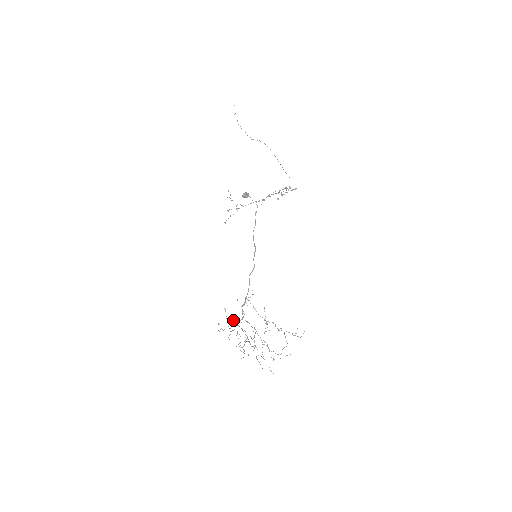
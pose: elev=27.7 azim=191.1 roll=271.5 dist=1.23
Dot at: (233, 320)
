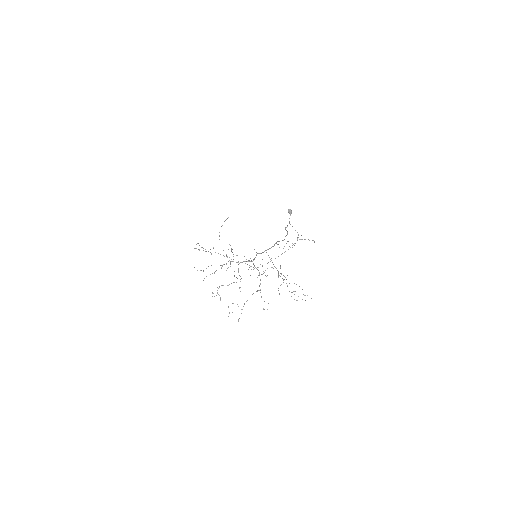
Dot at: (233, 261)
